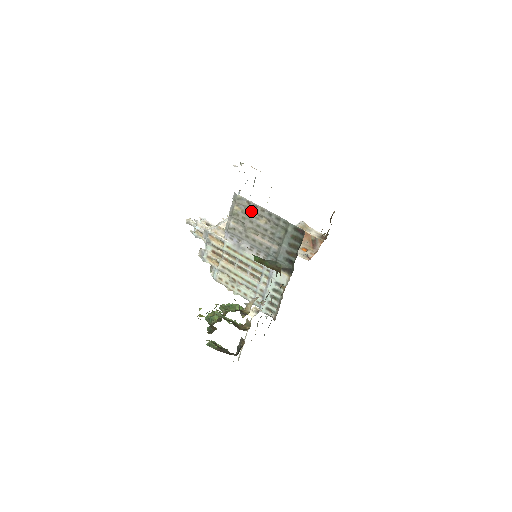
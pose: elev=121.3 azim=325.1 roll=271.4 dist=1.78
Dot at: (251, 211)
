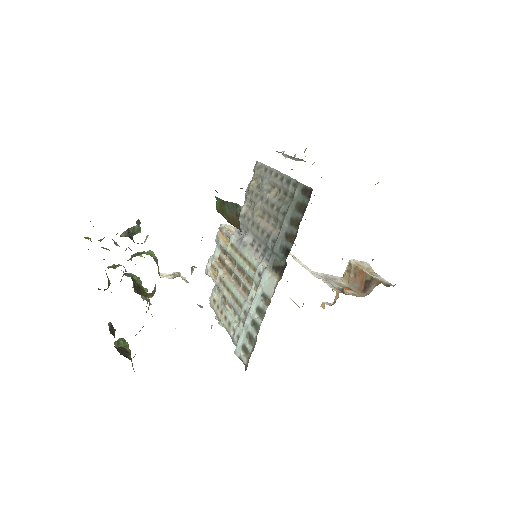
Dot at: (265, 180)
